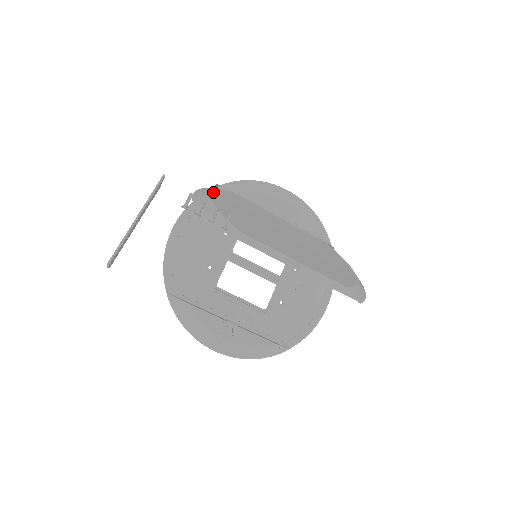
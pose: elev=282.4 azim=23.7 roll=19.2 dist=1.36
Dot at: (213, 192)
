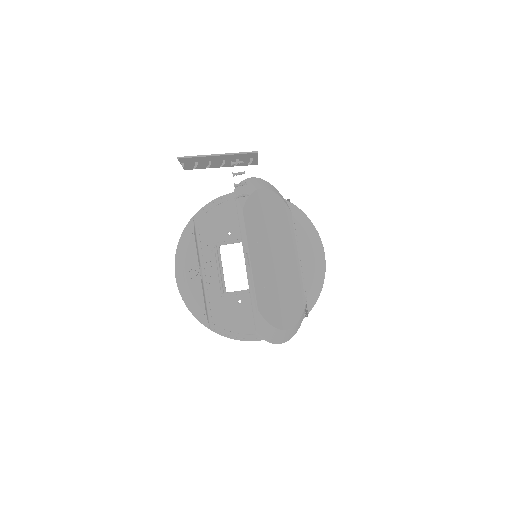
Dot at: (273, 191)
